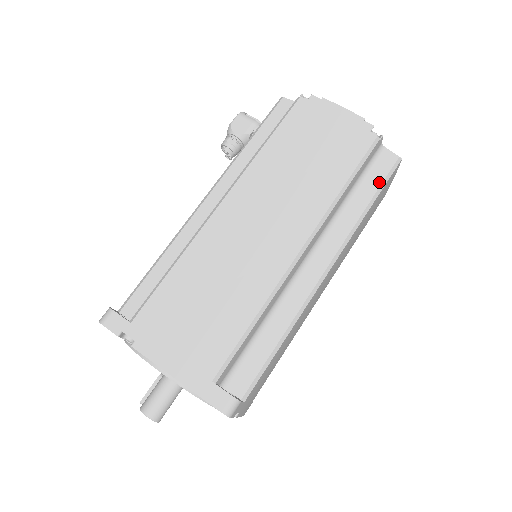
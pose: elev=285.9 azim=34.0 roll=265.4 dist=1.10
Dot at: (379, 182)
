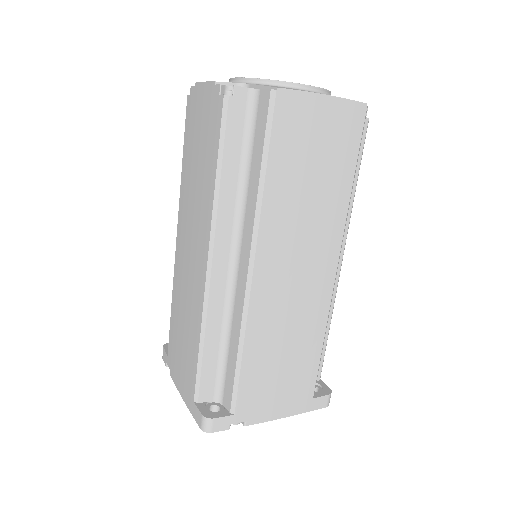
Dot at: (262, 139)
